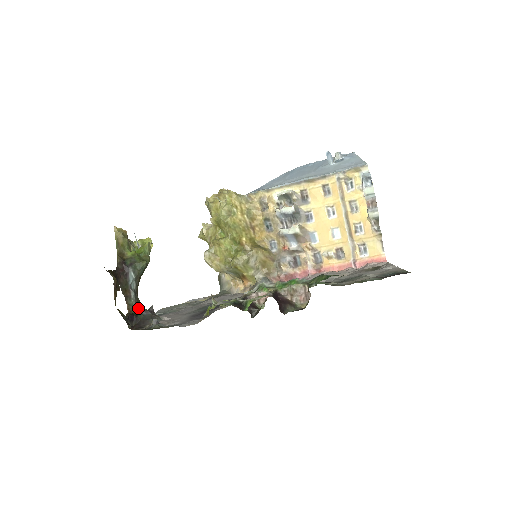
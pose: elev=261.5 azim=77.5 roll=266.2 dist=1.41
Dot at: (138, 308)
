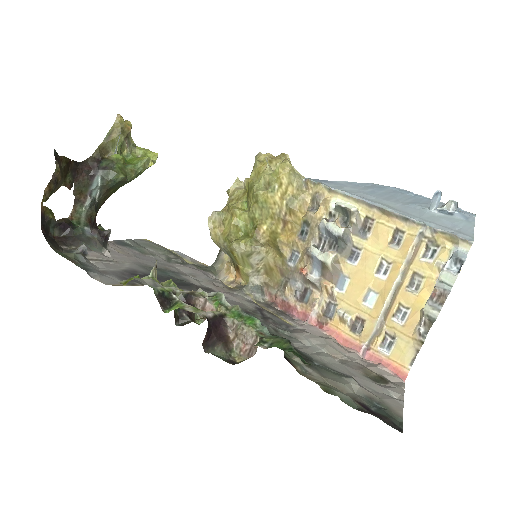
Dot at: (86, 221)
